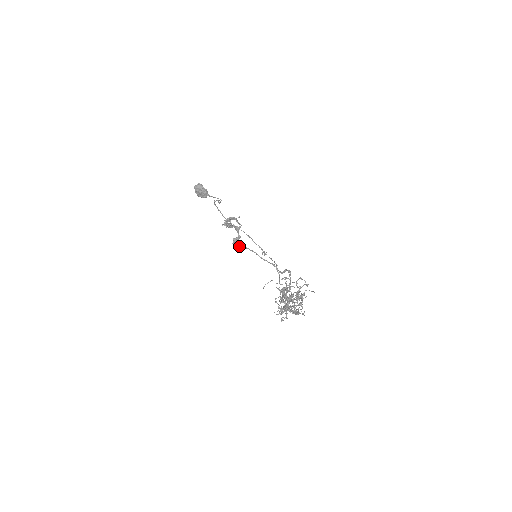
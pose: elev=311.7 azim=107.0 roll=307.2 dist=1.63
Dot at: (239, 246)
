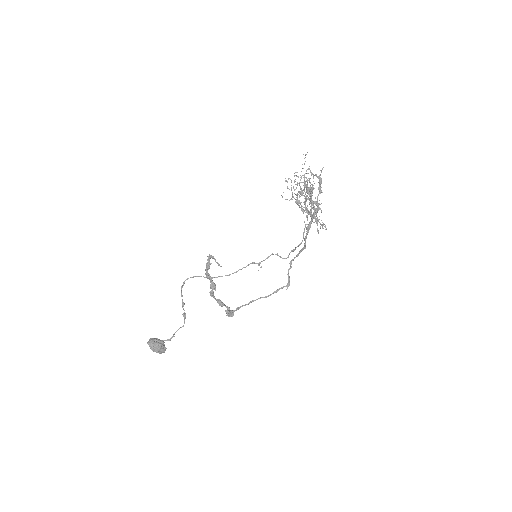
Dot at: (236, 309)
